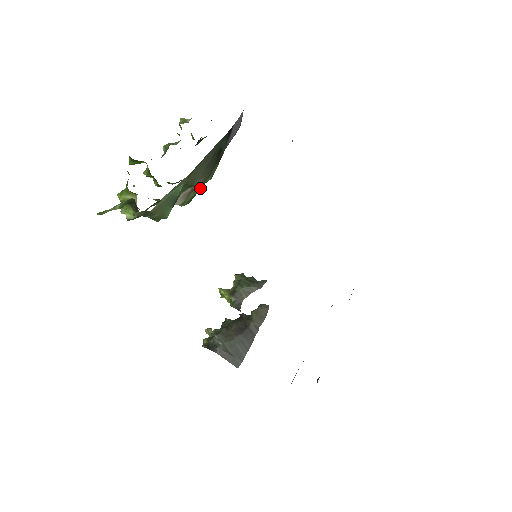
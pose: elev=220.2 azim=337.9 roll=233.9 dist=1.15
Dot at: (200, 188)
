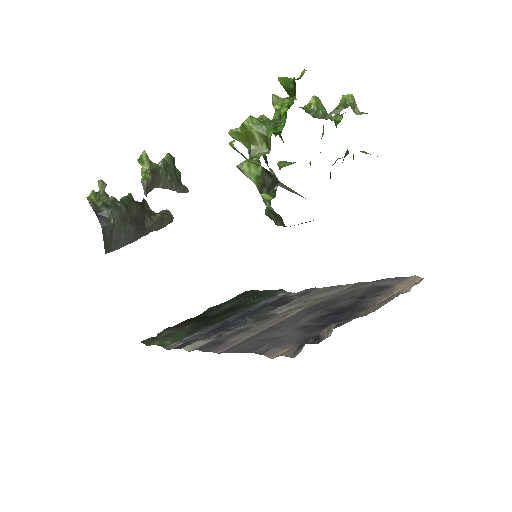
Dot at: occluded
